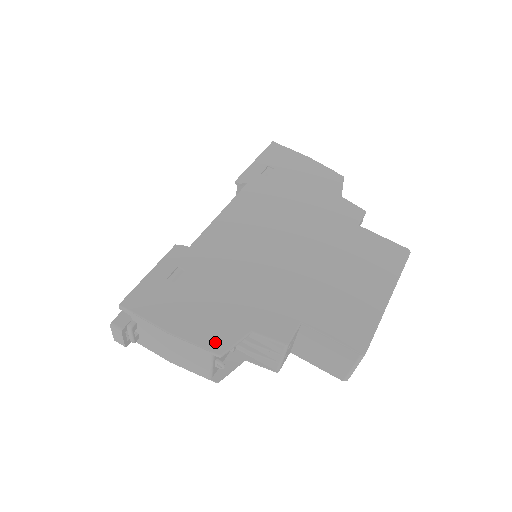
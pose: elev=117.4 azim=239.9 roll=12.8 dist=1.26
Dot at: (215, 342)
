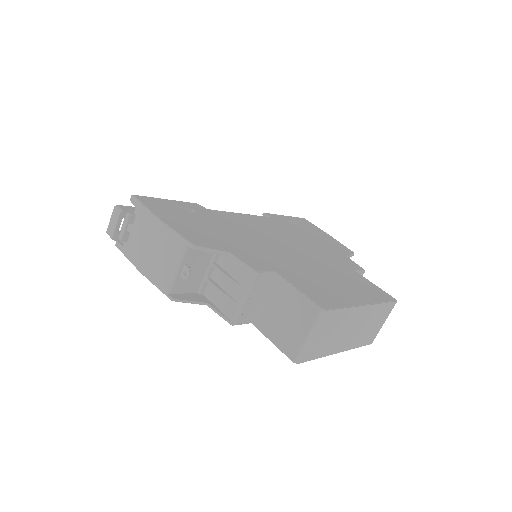
Dot at: (195, 240)
